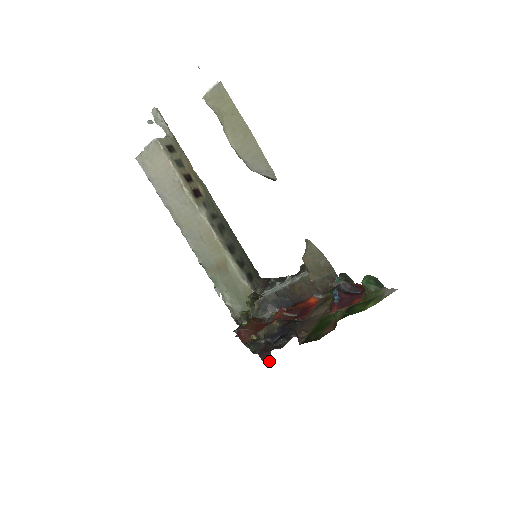
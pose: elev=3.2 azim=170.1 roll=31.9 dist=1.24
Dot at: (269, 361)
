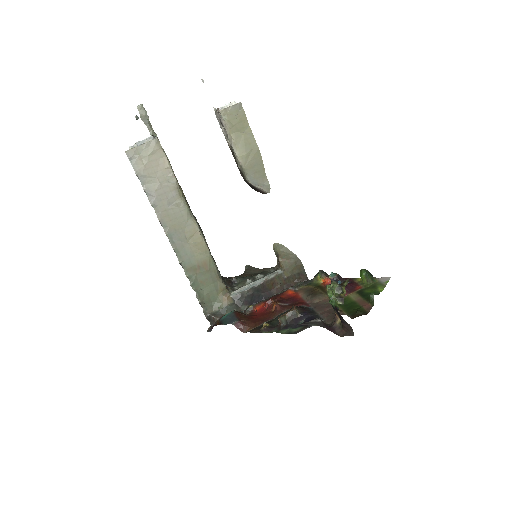
Dot at: (341, 332)
